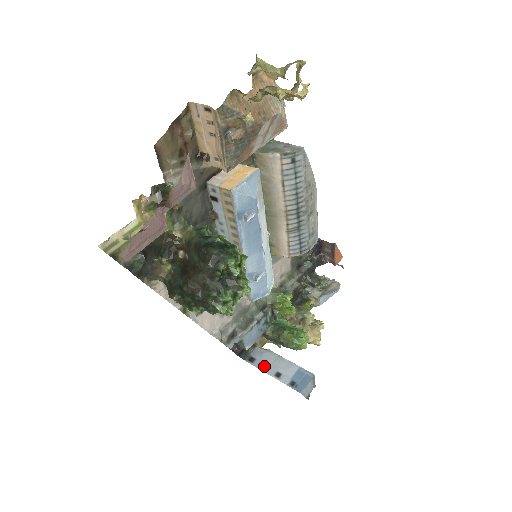
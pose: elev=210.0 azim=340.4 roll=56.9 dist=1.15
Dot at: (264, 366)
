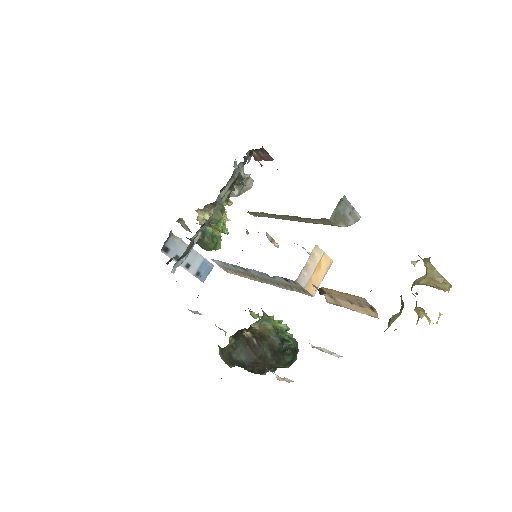
Dot at: (177, 257)
